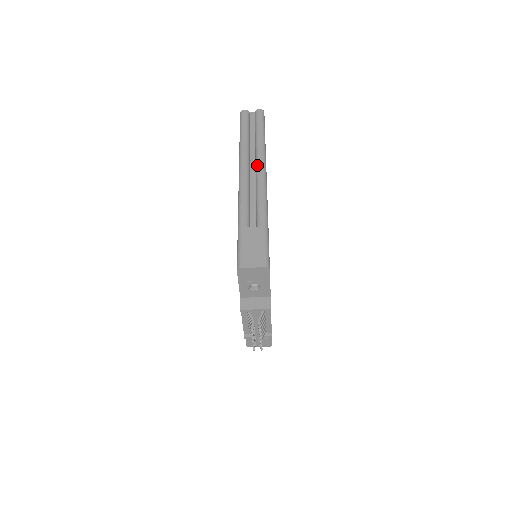
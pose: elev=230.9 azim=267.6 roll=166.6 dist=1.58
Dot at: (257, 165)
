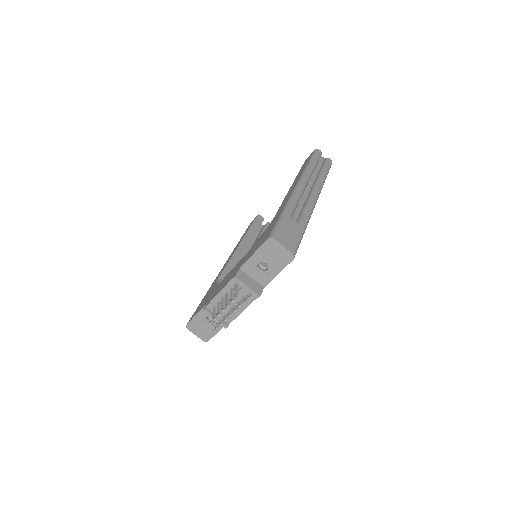
Dot at: (315, 188)
